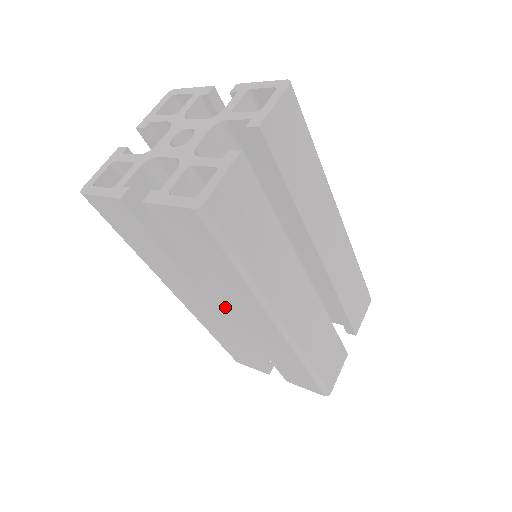
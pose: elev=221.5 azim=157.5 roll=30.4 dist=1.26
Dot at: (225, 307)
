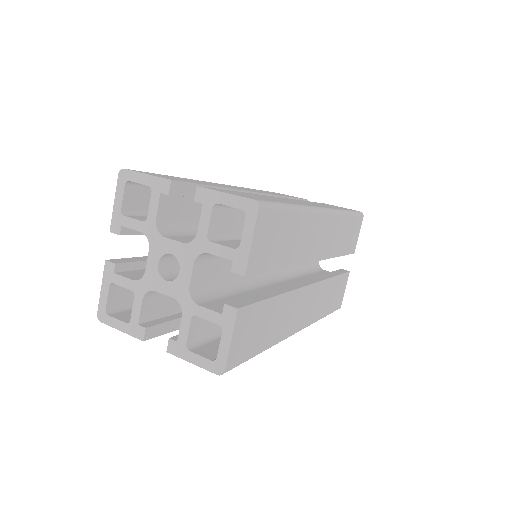
Dot at: occluded
